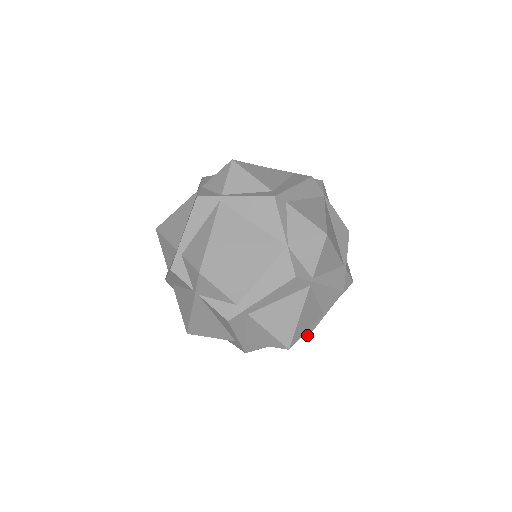
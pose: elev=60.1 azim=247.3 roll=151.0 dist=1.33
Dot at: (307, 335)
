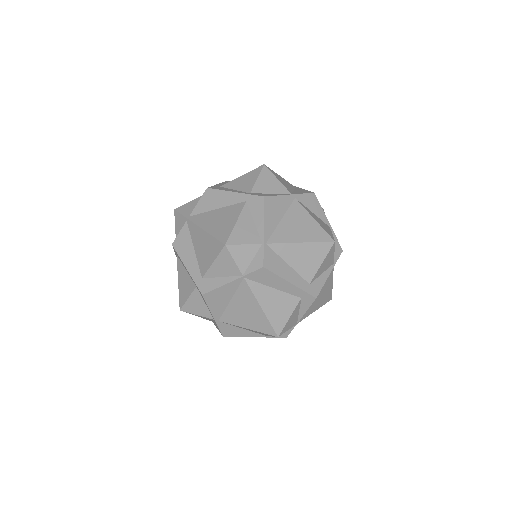
Dot at: (312, 193)
